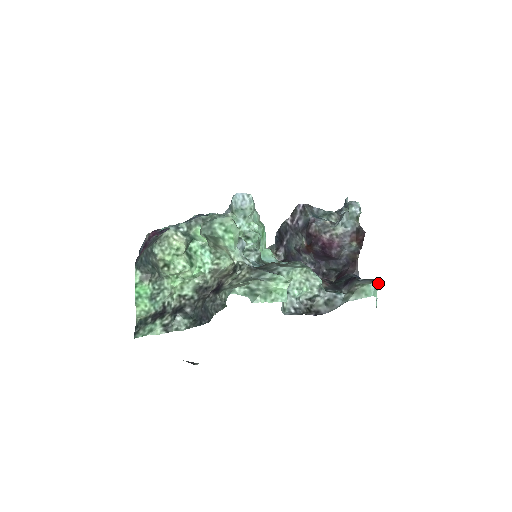
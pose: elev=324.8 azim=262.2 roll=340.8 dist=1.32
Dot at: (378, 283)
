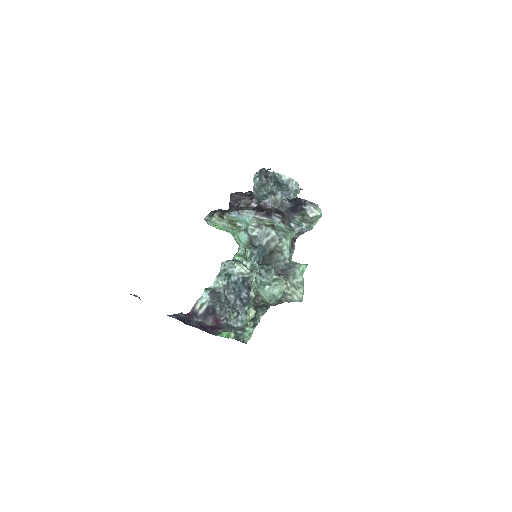
Dot at: (318, 206)
